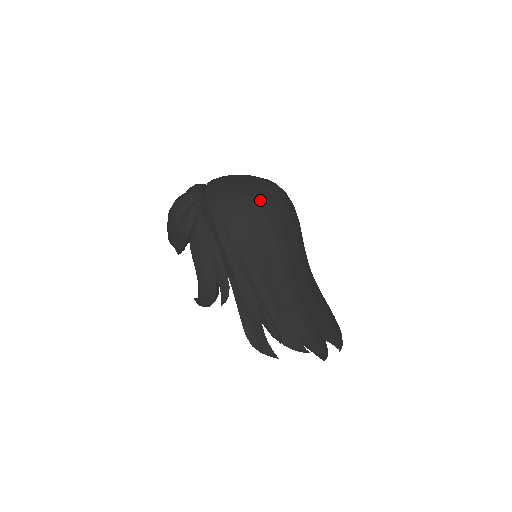
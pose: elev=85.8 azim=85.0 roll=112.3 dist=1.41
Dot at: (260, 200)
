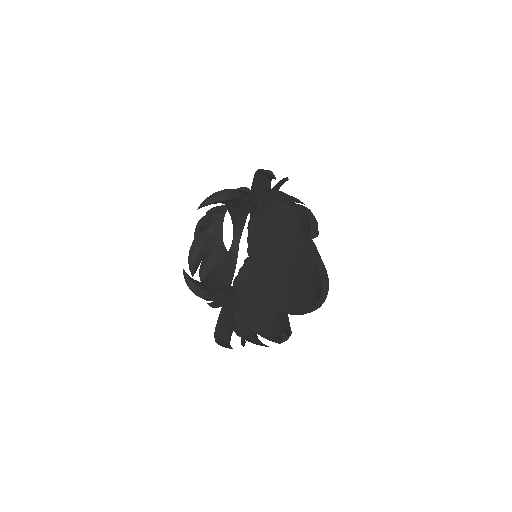
Dot at: occluded
